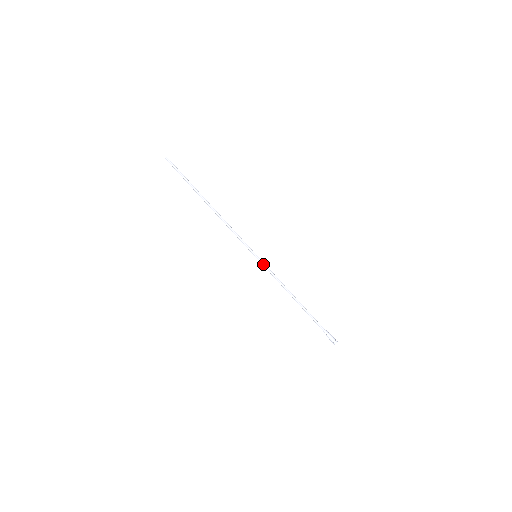
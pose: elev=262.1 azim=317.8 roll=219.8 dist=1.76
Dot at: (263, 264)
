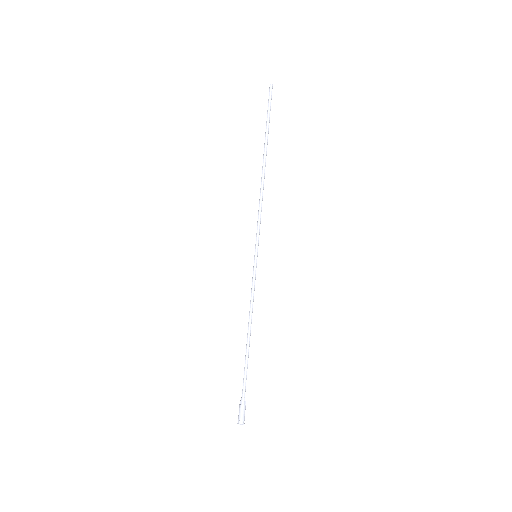
Dot at: (254, 270)
